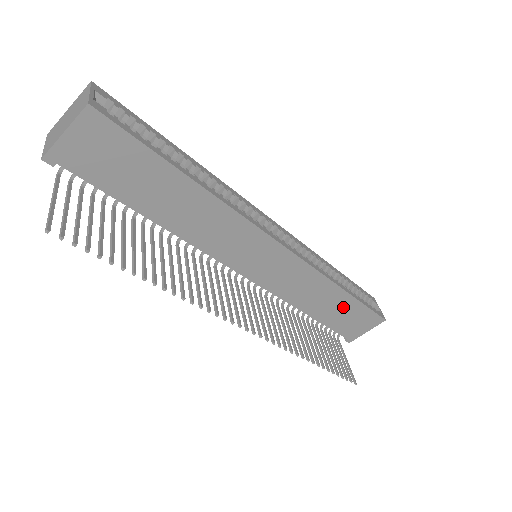
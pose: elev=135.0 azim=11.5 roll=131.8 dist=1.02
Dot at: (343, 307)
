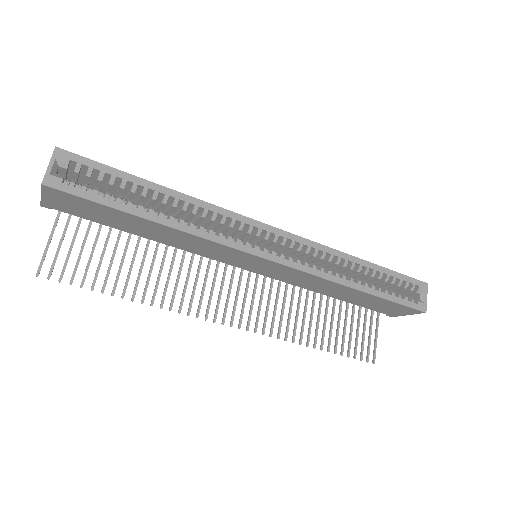
Dot at: (366, 298)
